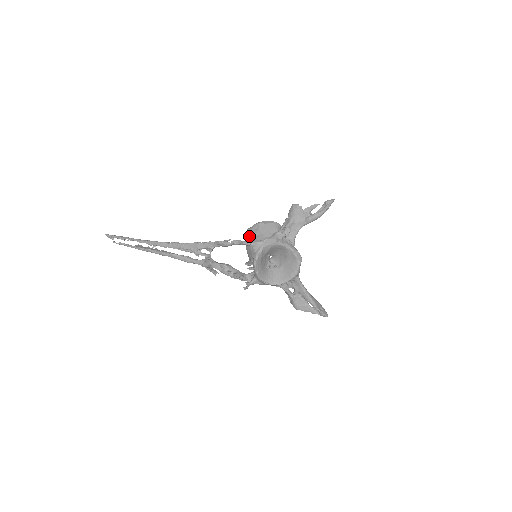
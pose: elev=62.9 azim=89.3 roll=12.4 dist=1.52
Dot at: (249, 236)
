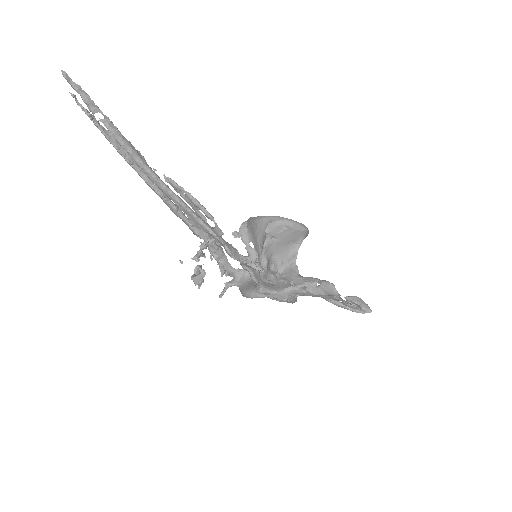
Dot at: (266, 234)
